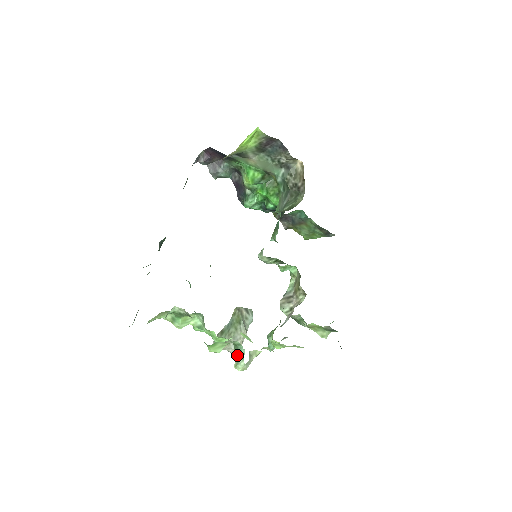
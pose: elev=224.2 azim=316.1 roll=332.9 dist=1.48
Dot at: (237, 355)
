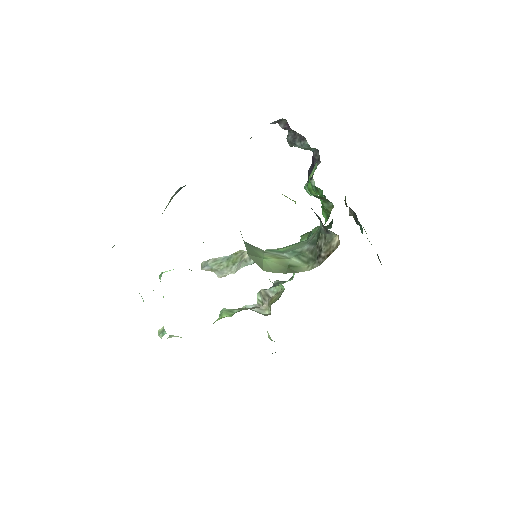
Dot at: (163, 328)
